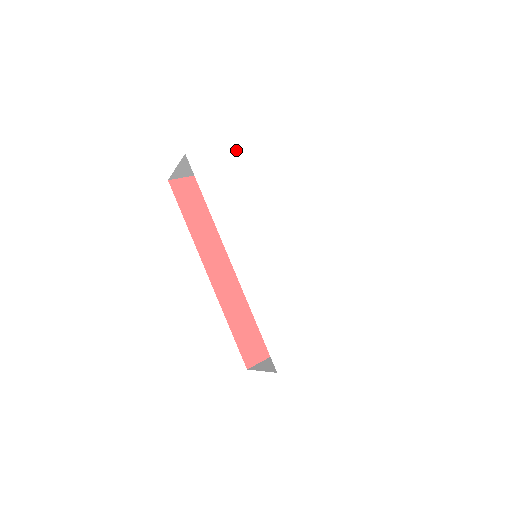
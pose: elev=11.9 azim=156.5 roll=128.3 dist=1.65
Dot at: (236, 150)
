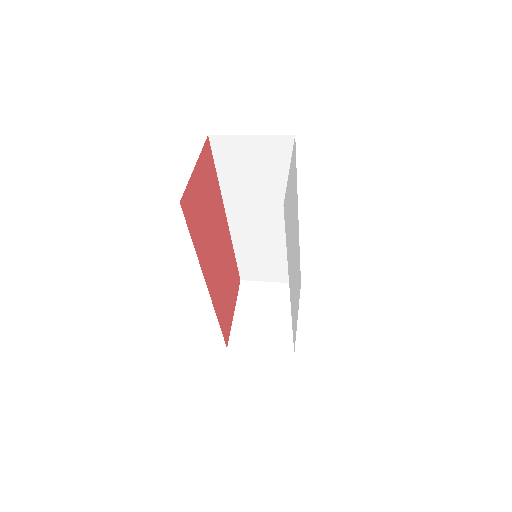
Dot at: (291, 166)
